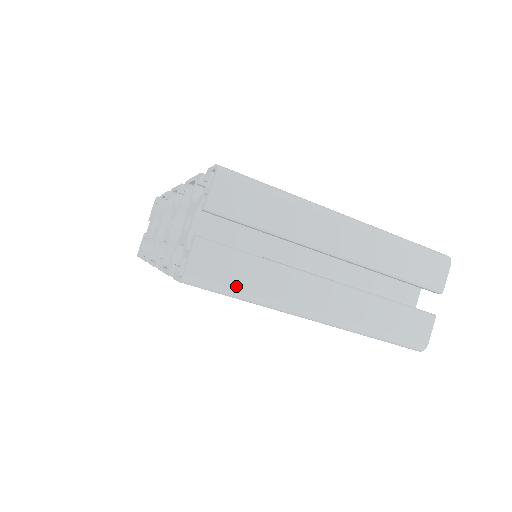
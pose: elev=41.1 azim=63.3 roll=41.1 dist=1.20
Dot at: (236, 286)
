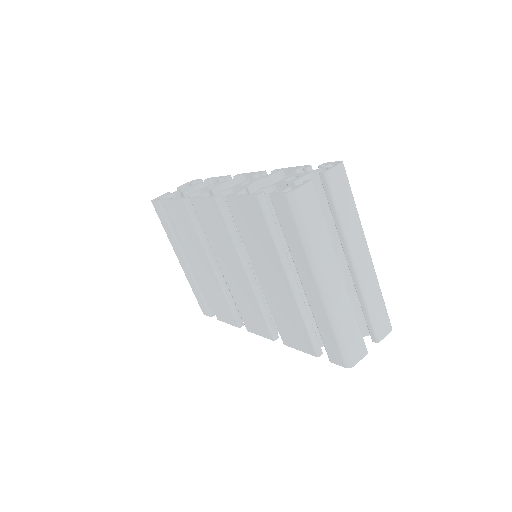
Dot at: (308, 225)
